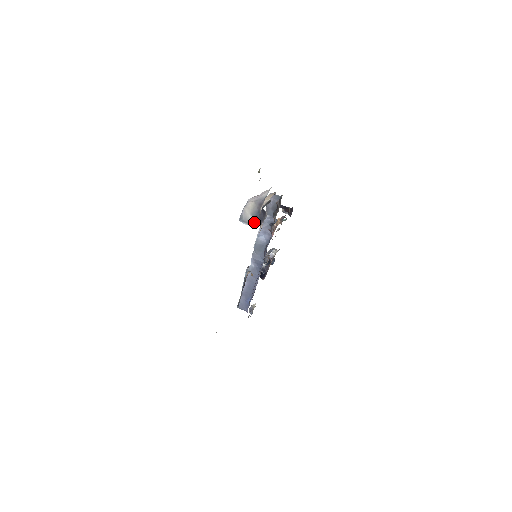
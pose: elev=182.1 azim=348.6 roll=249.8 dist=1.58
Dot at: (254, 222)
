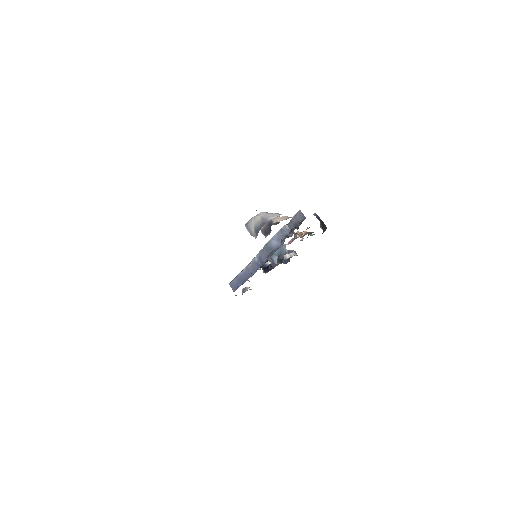
Dot at: (254, 234)
